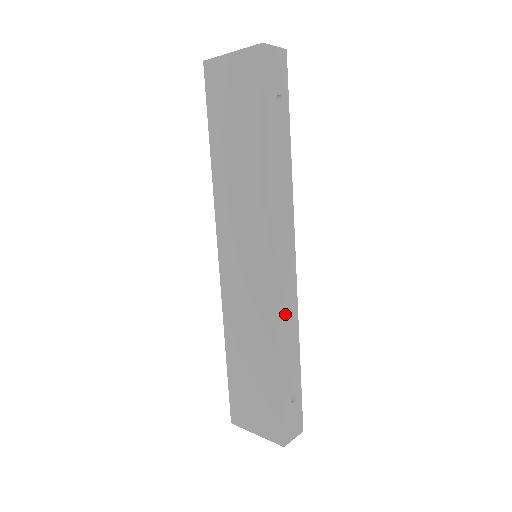
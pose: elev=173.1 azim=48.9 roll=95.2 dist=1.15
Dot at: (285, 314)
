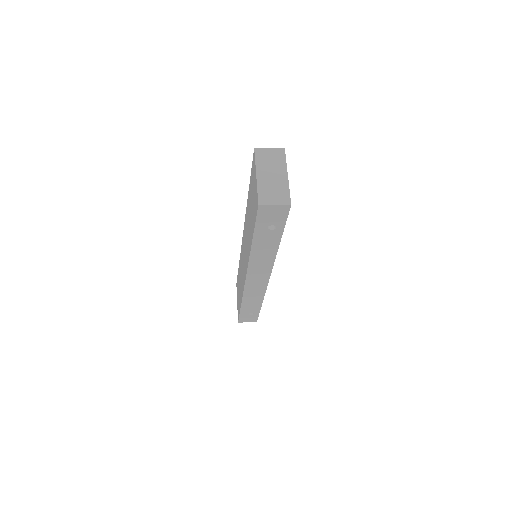
Dot at: (251, 294)
